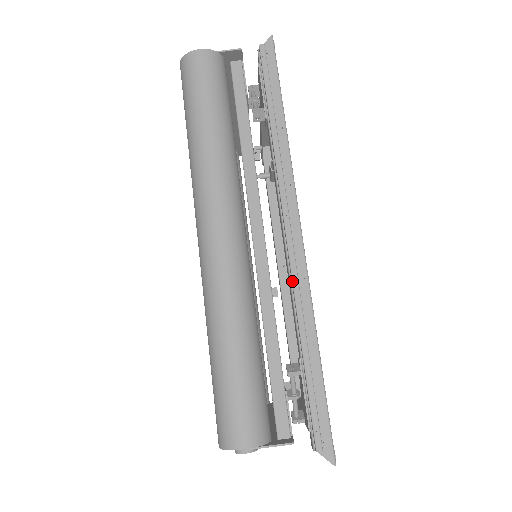
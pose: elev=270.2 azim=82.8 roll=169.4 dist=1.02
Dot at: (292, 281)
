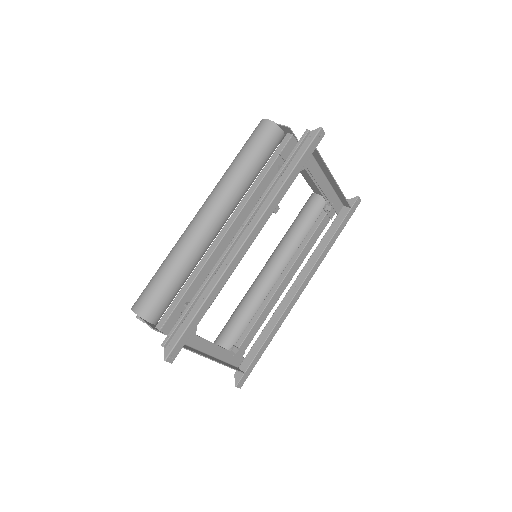
Dot at: (218, 260)
